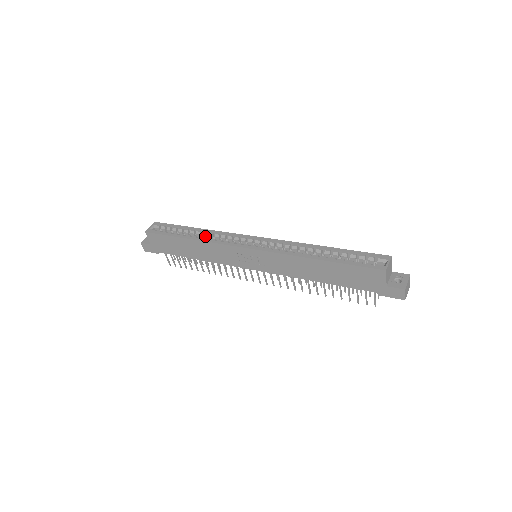
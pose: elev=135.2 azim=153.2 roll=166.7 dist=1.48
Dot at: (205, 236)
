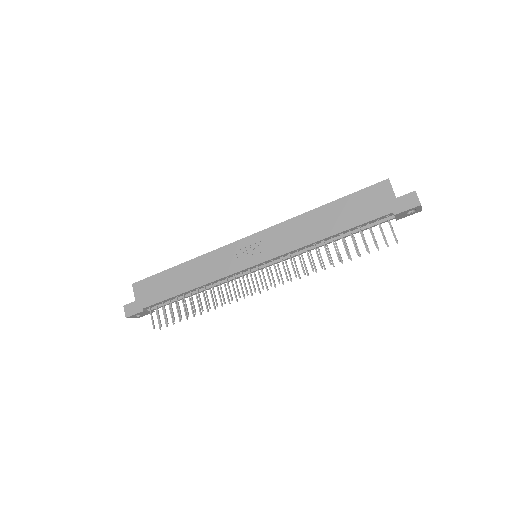
Dot at: occluded
